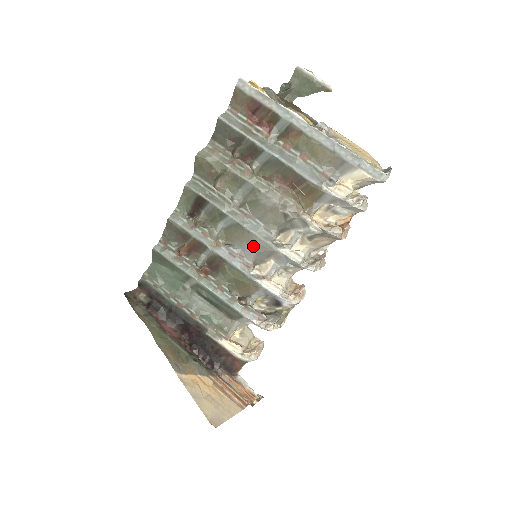
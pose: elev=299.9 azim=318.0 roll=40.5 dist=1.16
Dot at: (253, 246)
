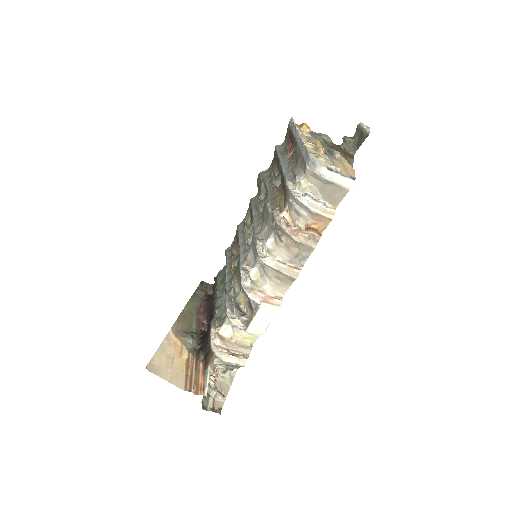
Dot at: (251, 241)
